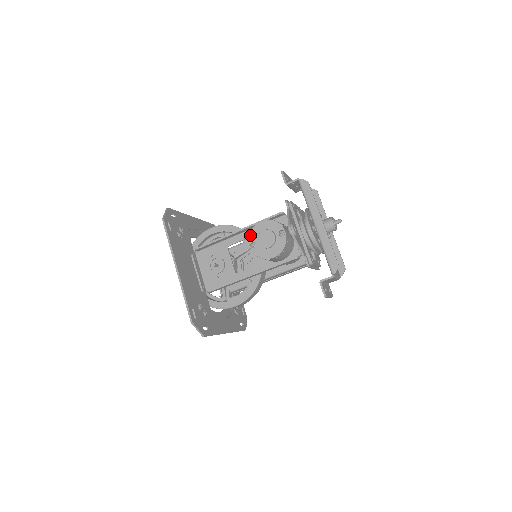
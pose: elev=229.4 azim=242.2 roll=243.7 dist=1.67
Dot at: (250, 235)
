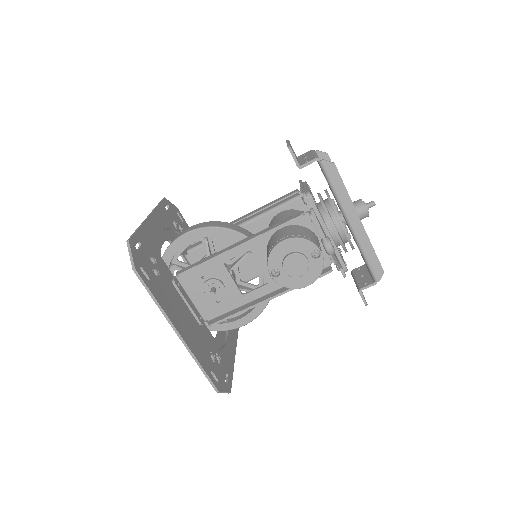
Dot at: (269, 261)
